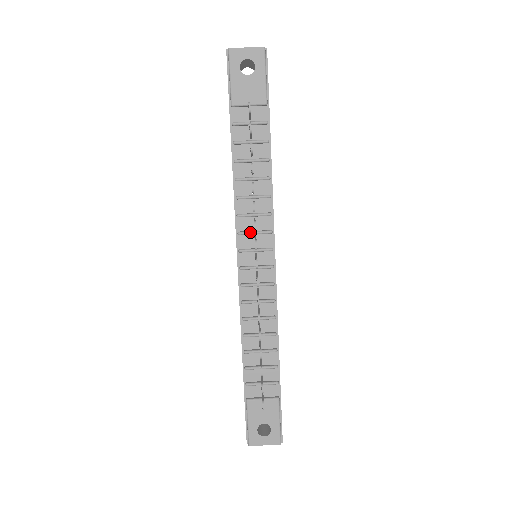
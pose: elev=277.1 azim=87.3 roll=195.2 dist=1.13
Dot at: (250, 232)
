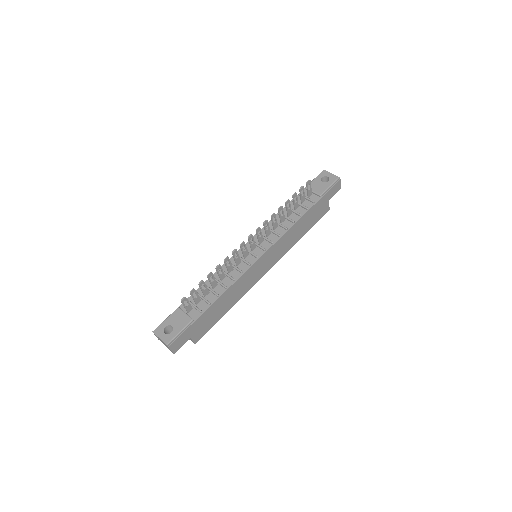
Dot at: (263, 236)
